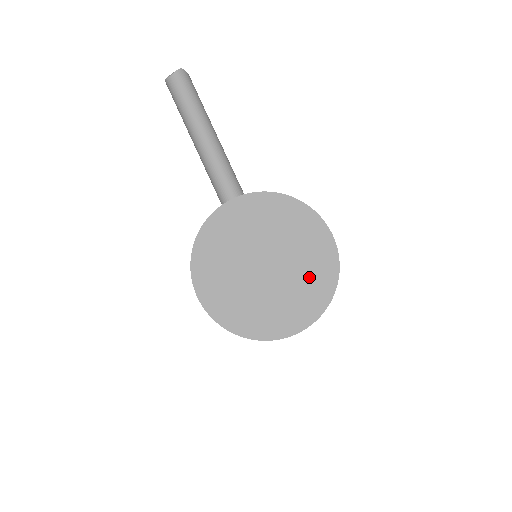
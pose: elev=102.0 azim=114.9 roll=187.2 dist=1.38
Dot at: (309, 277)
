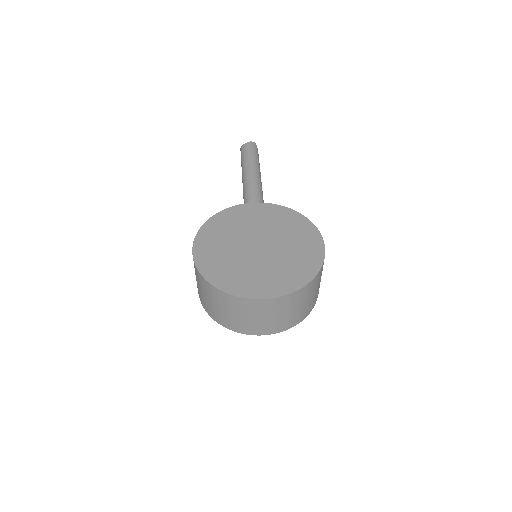
Dot at: (292, 264)
